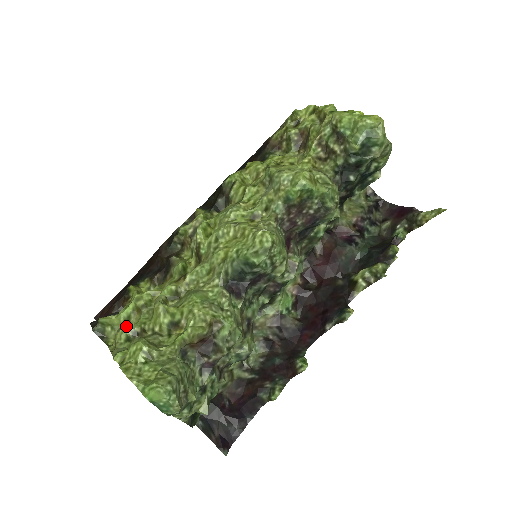
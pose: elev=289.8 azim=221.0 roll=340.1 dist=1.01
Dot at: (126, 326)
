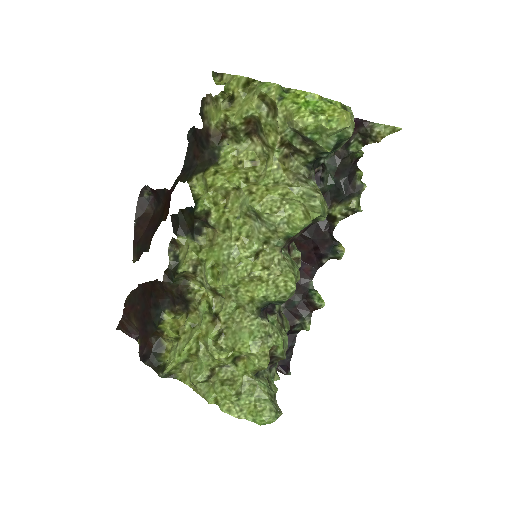
Dot at: (196, 374)
